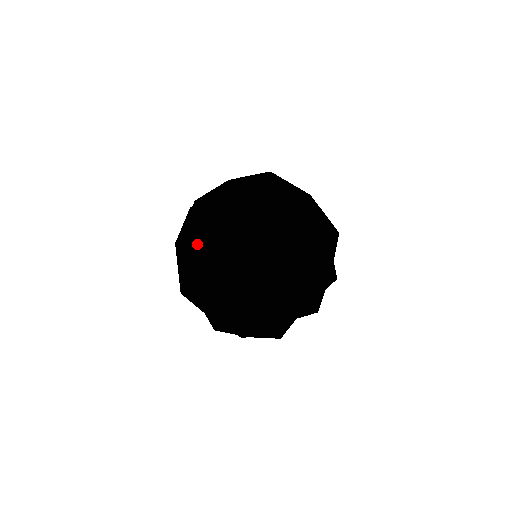
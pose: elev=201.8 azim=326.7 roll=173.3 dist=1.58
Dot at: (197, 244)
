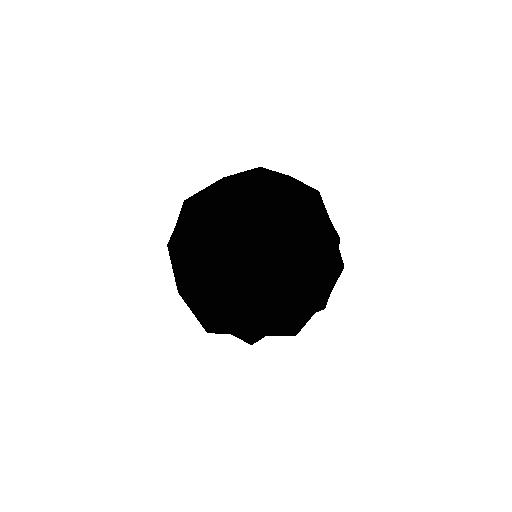
Dot at: (285, 177)
